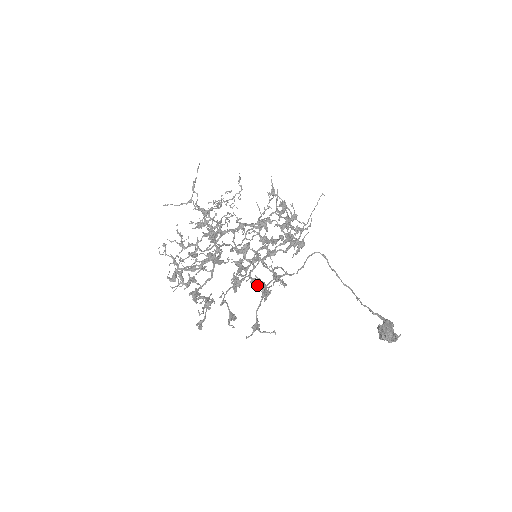
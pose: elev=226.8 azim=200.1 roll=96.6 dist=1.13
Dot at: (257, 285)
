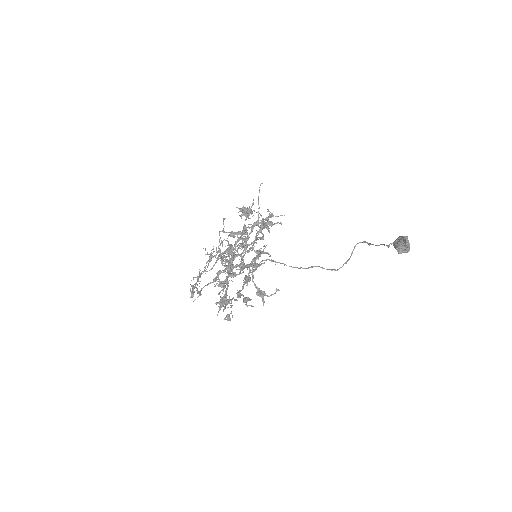
Dot at: (249, 267)
